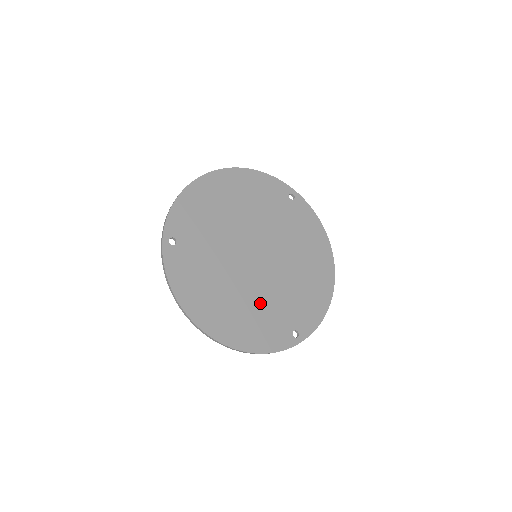
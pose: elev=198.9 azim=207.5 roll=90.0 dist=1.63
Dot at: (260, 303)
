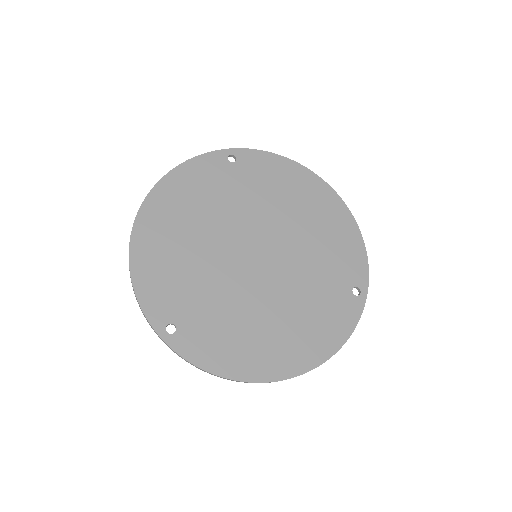
Dot at: (301, 298)
